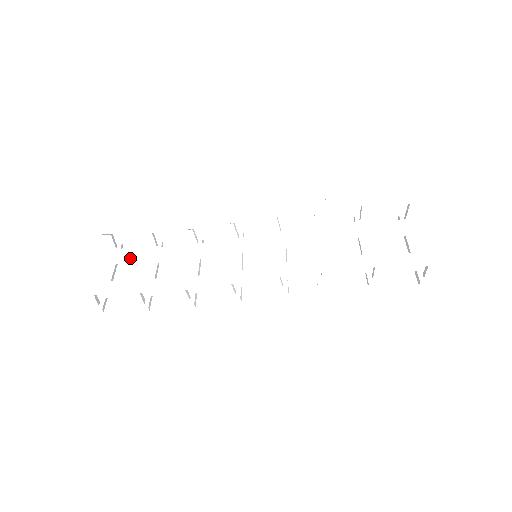
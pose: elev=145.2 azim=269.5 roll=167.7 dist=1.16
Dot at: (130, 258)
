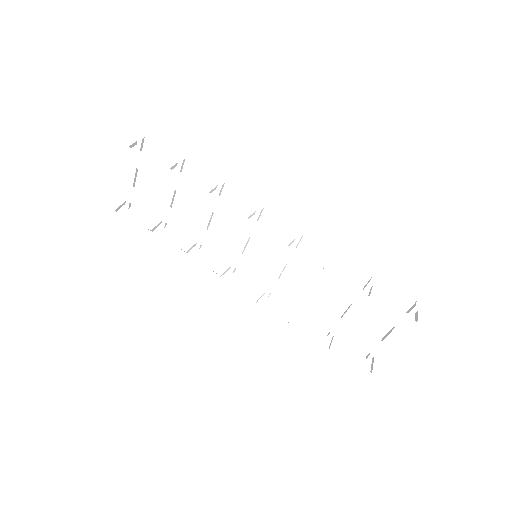
Dot at: (149, 171)
